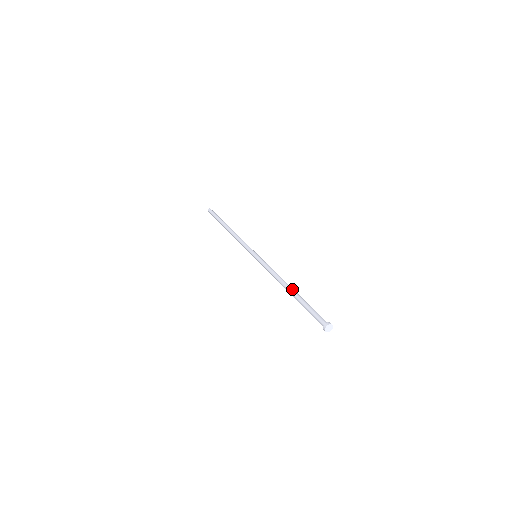
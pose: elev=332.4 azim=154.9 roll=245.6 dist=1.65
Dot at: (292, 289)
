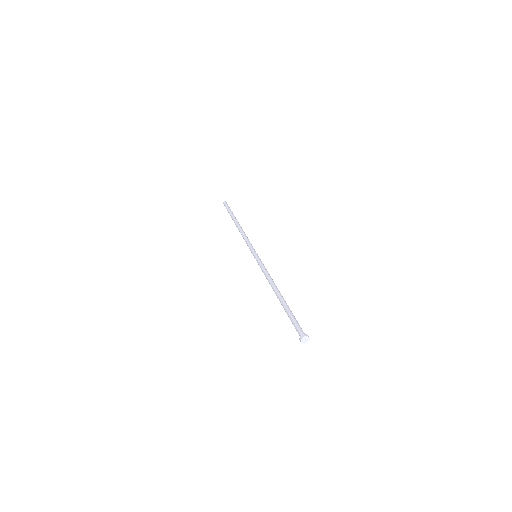
Dot at: (280, 295)
